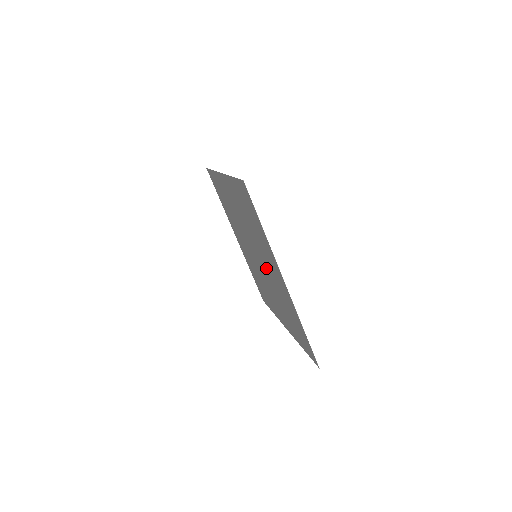
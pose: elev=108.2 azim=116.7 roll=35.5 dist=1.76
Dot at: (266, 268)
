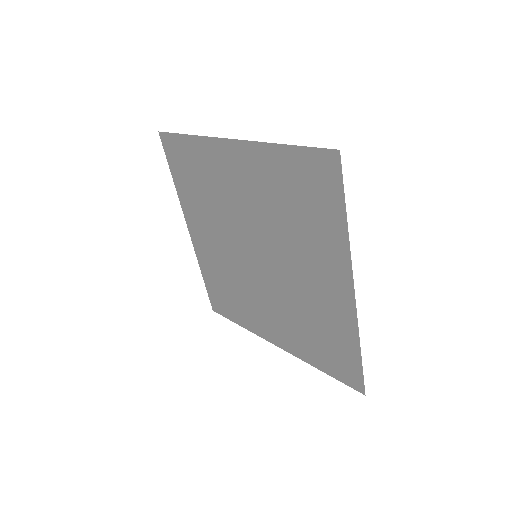
Dot at: (286, 272)
